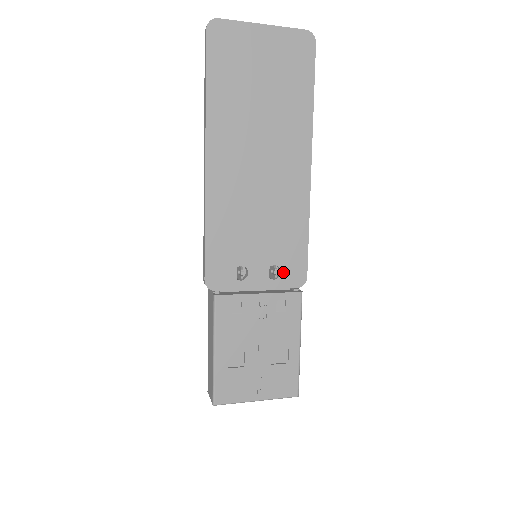
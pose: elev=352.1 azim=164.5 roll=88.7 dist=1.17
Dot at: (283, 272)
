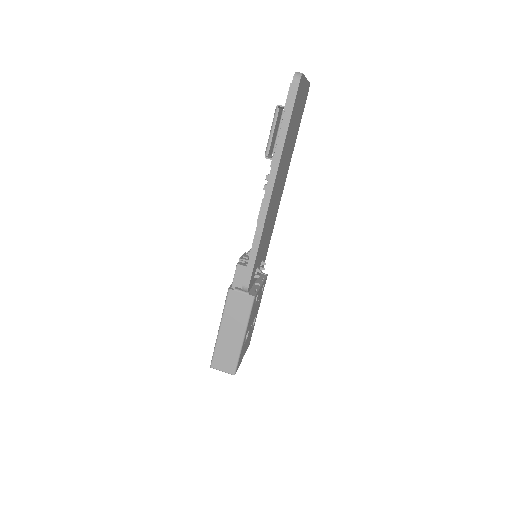
Dot at: occluded
